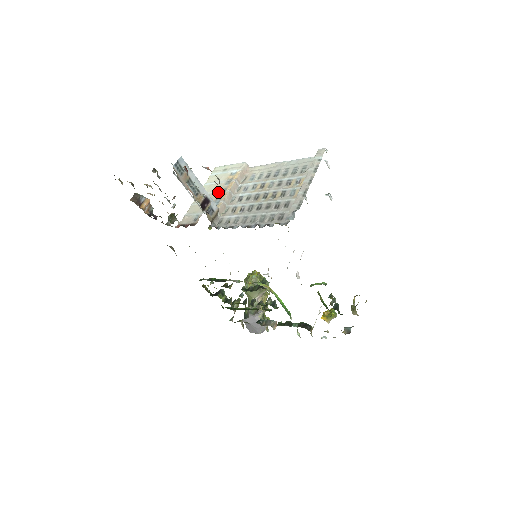
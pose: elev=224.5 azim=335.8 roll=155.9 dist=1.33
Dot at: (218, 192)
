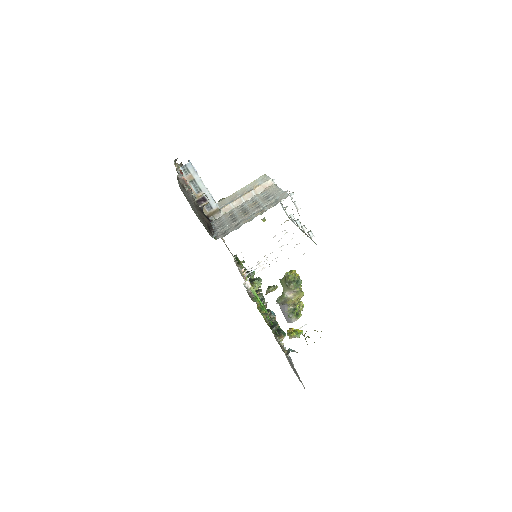
Dot at: (239, 195)
